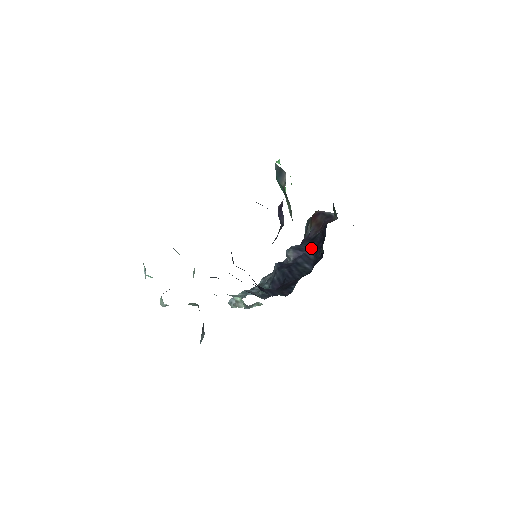
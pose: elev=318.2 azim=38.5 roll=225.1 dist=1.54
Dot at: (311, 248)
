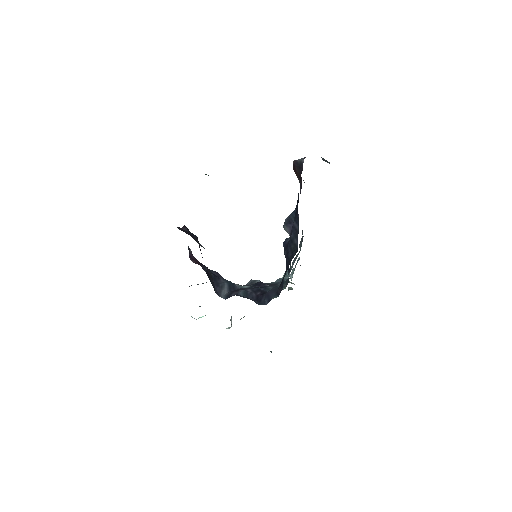
Dot at: (295, 216)
